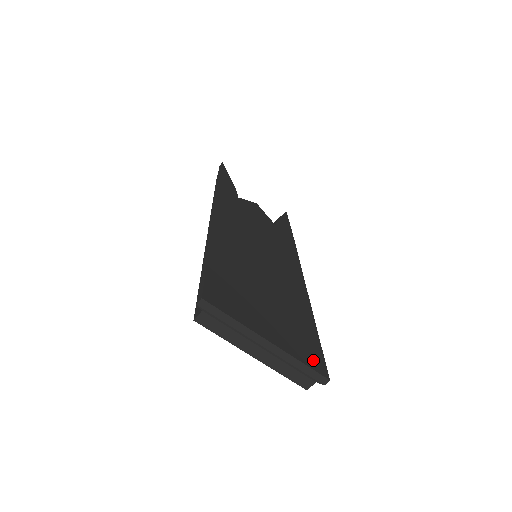
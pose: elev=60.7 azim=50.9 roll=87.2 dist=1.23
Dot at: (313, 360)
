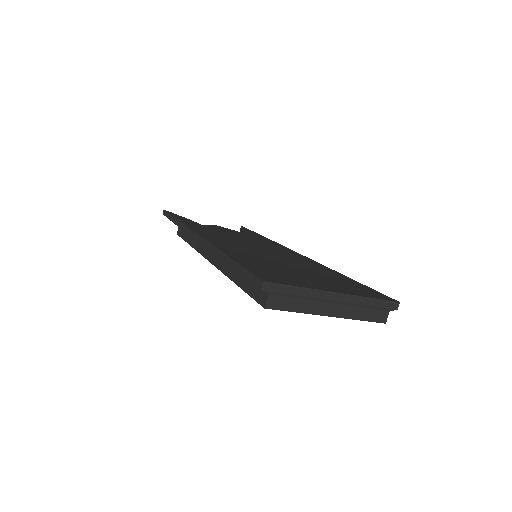
Dot at: (375, 295)
